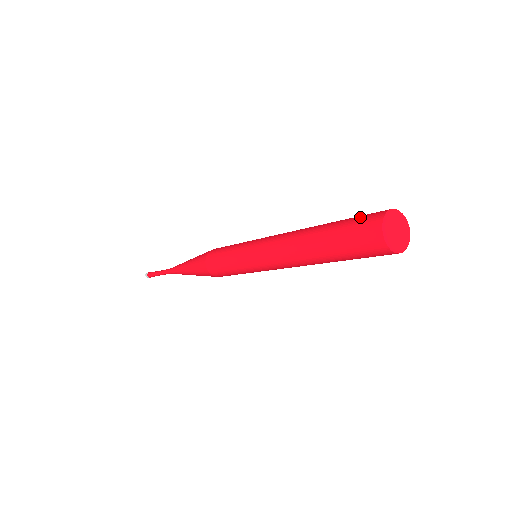
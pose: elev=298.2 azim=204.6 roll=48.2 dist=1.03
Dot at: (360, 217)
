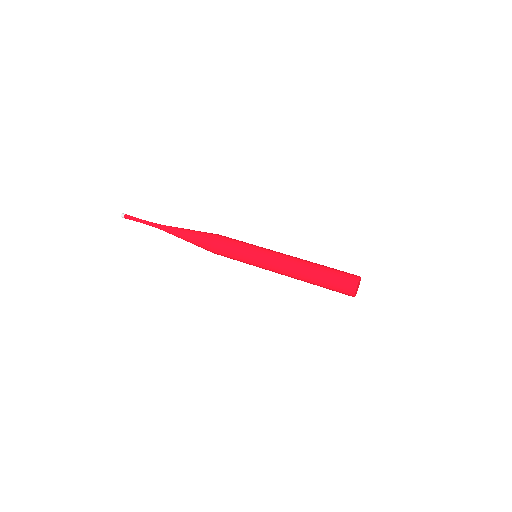
Dot at: (342, 277)
